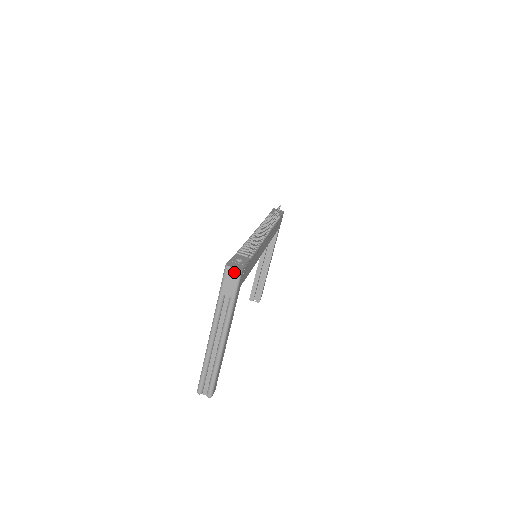
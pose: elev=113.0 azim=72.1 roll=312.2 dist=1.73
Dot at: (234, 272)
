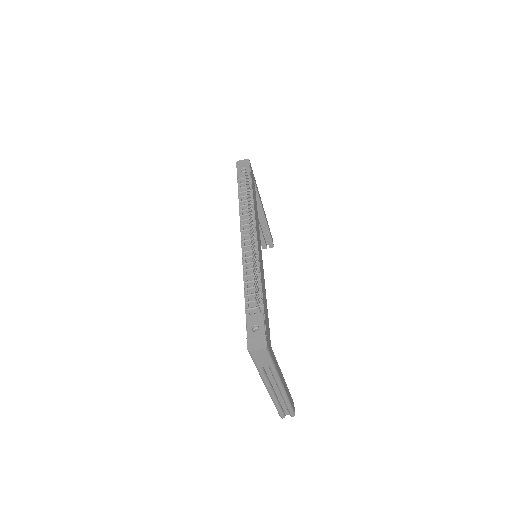
Dot at: (260, 352)
